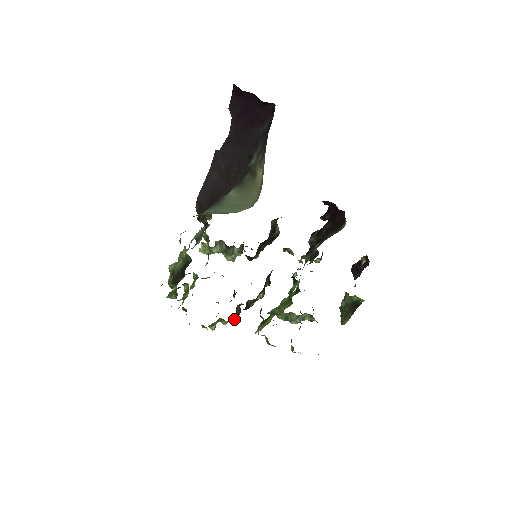
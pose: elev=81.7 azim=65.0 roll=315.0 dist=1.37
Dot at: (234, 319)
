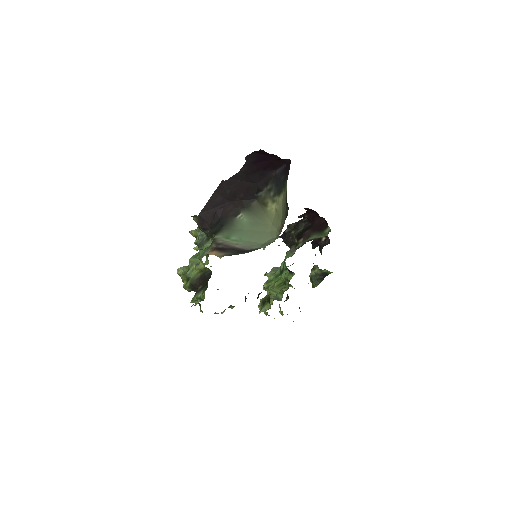
Dot at: occluded
